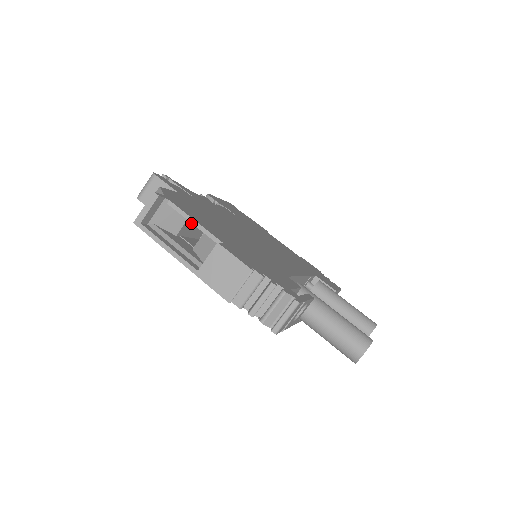
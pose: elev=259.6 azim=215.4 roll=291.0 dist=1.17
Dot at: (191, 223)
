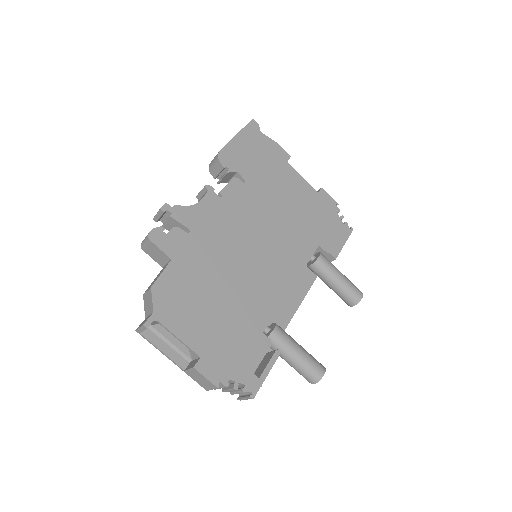
Dot at: occluded
